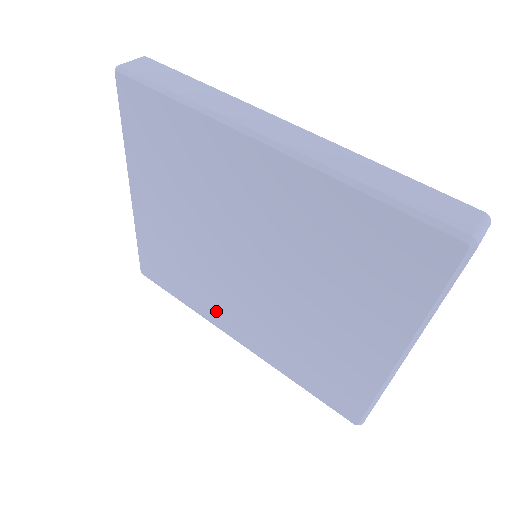
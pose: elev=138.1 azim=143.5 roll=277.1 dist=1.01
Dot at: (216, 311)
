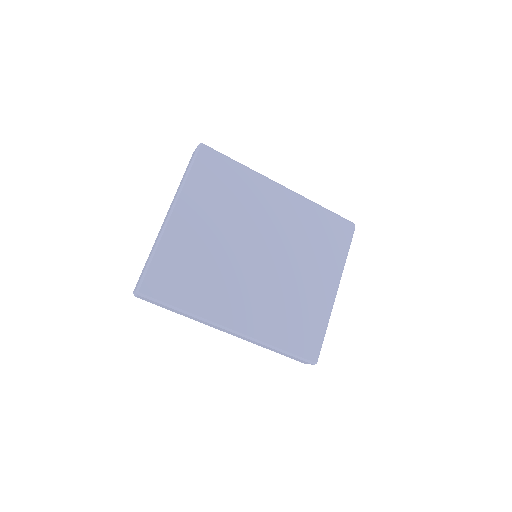
Dot at: (221, 305)
